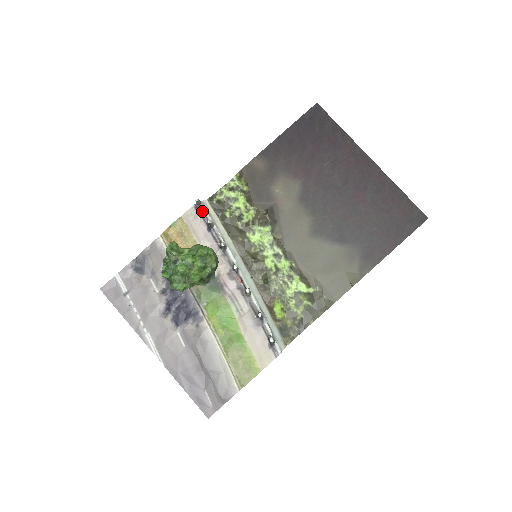
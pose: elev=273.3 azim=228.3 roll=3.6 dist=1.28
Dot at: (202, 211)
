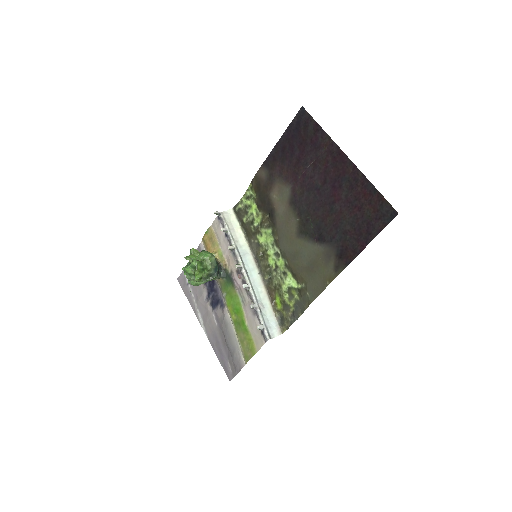
Dot at: (222, 220)
